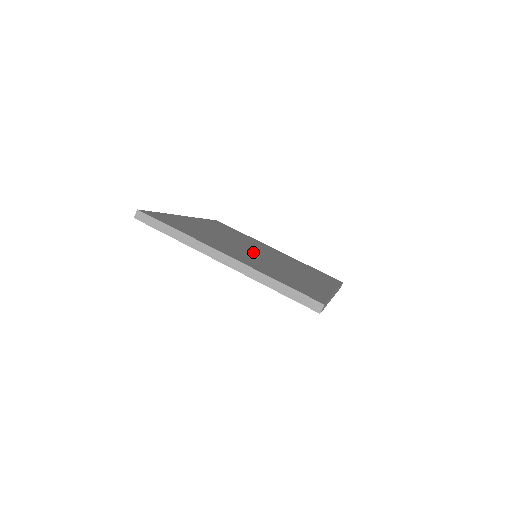
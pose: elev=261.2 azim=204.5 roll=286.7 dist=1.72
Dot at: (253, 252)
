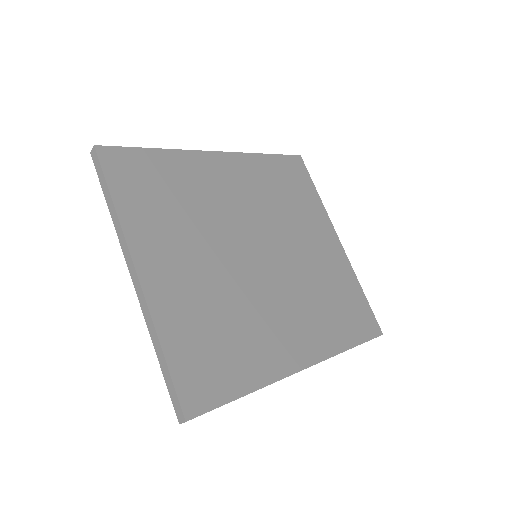
Dot at: (243, 255)
